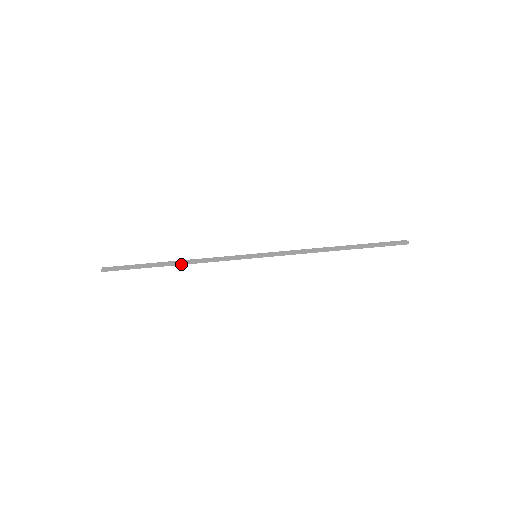
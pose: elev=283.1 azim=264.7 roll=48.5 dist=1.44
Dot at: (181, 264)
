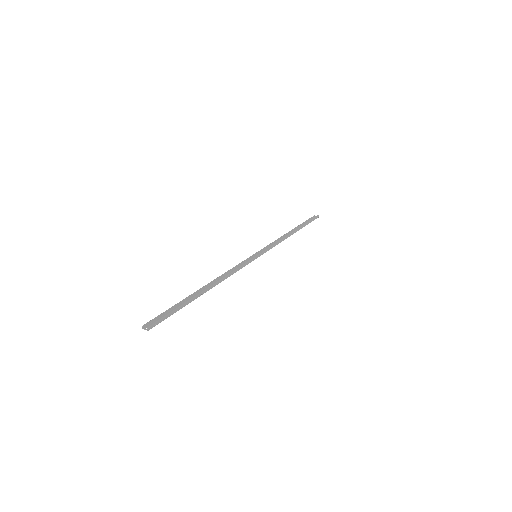
Dot at: (214, 286)
